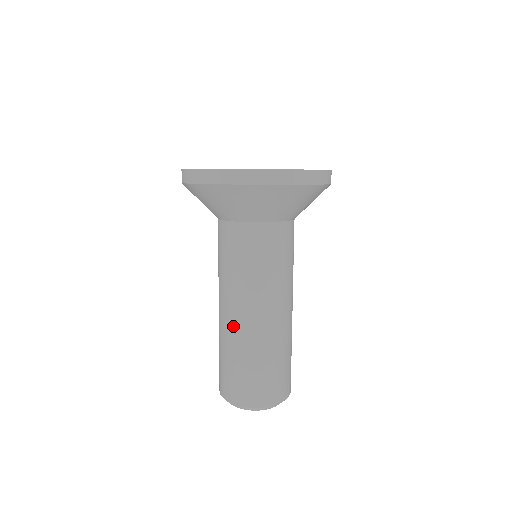
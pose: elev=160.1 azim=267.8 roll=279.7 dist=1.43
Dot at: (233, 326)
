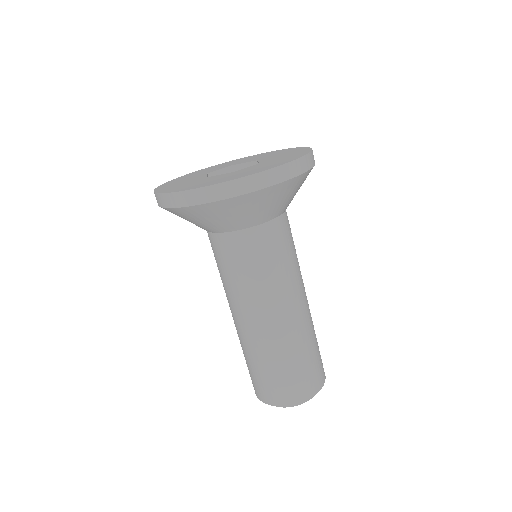
Dot at: (274, 332)
